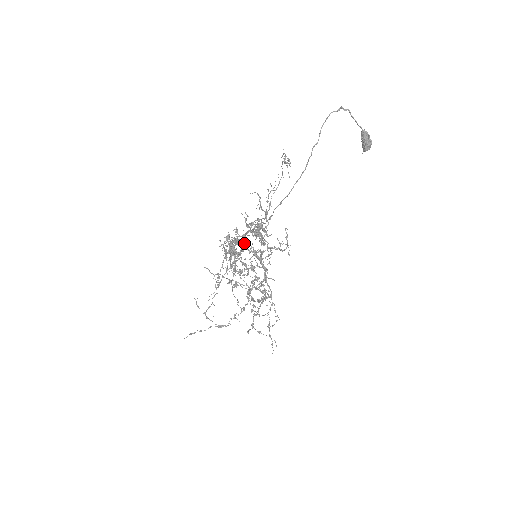
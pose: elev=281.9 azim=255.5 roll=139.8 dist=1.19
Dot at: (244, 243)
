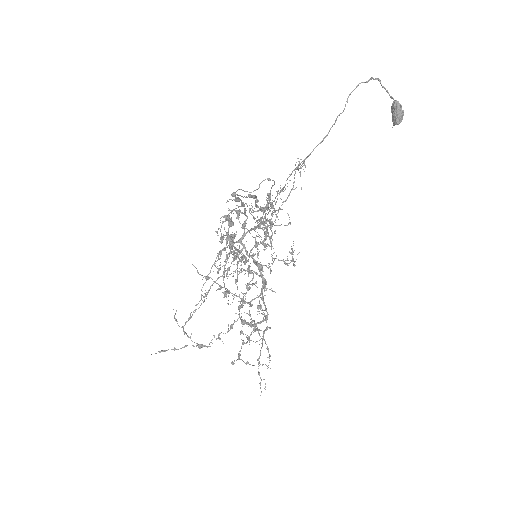
Dot at: (243, 245)
